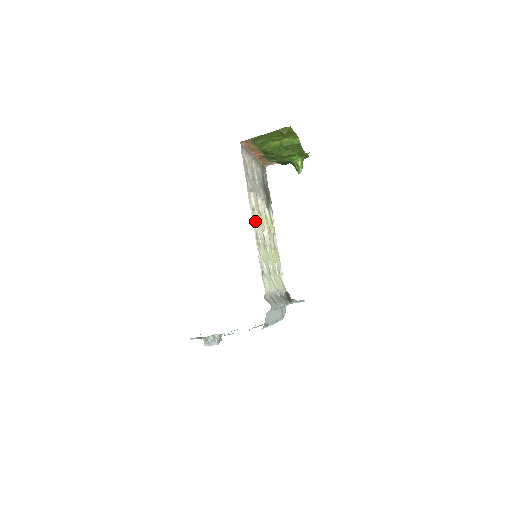
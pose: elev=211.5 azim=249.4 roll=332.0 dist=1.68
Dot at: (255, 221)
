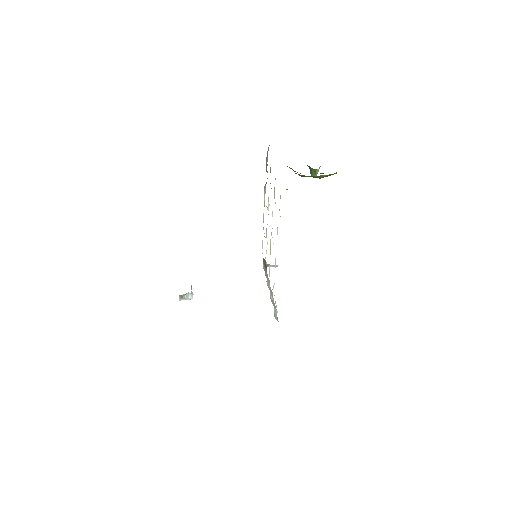
Dot at: occluded
